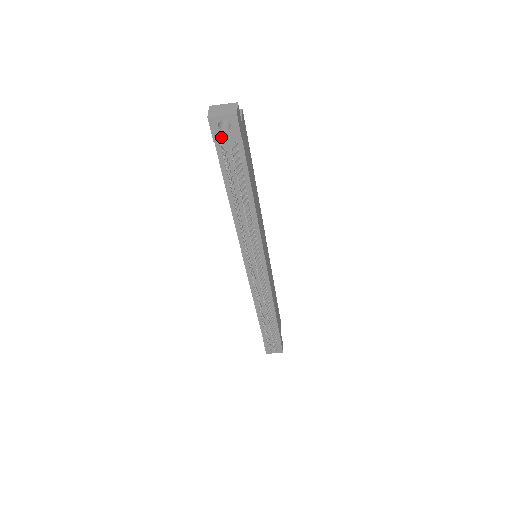
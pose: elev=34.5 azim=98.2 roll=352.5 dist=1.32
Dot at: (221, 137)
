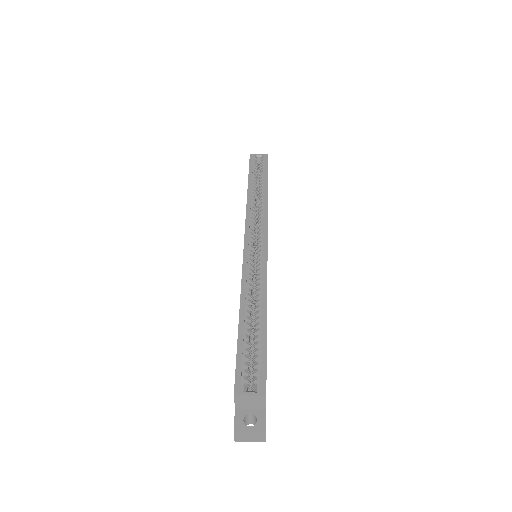
Dot at: occluded
